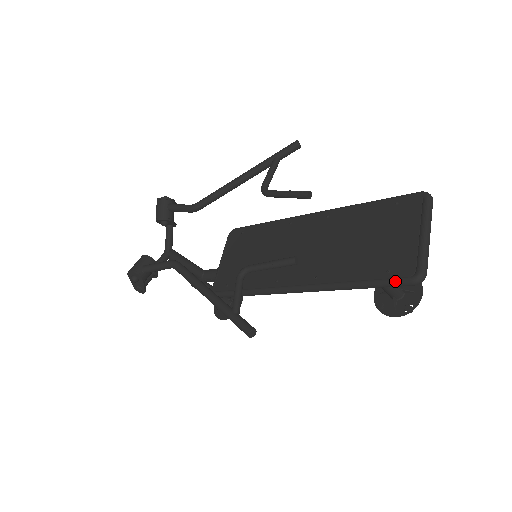
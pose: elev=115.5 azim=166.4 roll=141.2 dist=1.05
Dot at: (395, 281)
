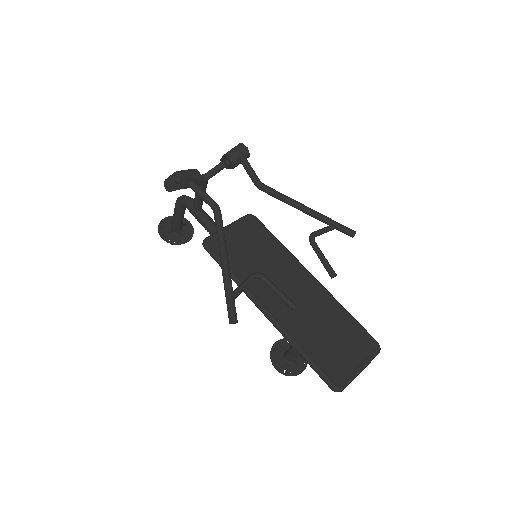
Dot at: (326, 377)
